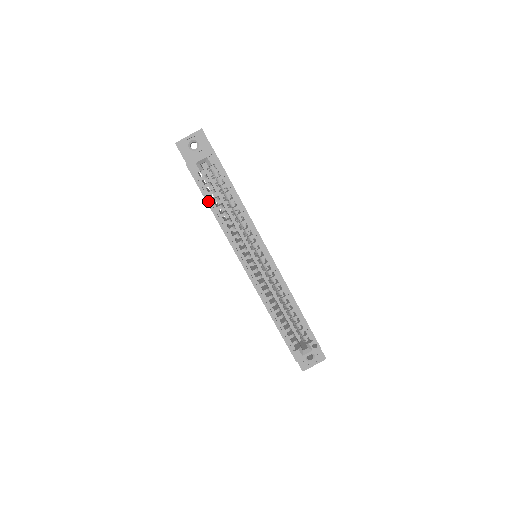
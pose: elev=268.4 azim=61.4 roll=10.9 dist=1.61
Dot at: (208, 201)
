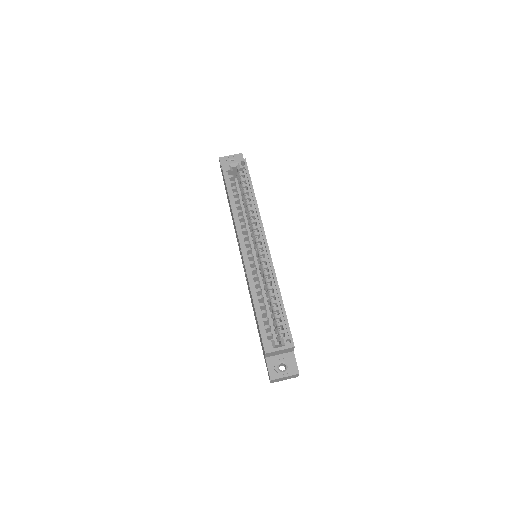
Dot at: (229, 191)
